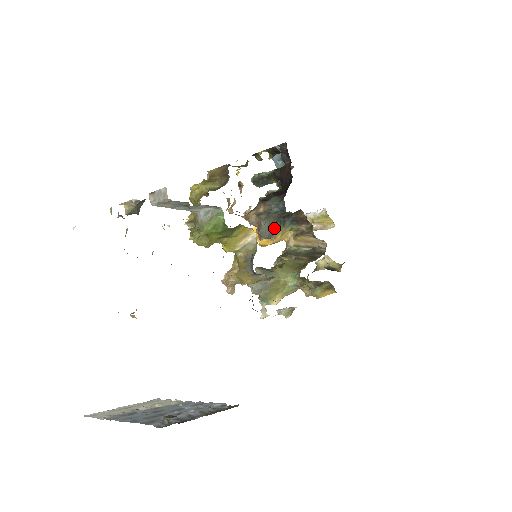
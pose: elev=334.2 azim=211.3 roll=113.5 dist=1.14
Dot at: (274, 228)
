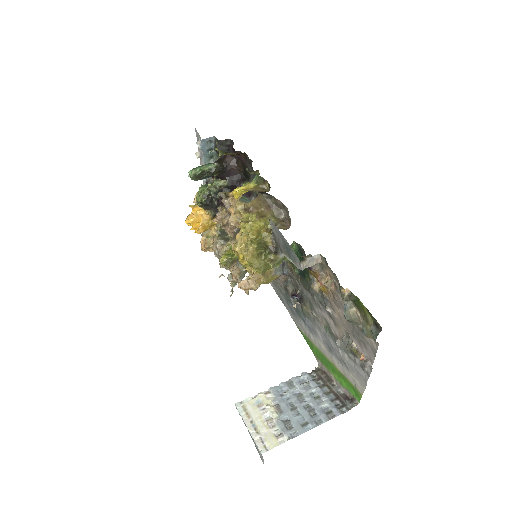
Dot at: occluded
